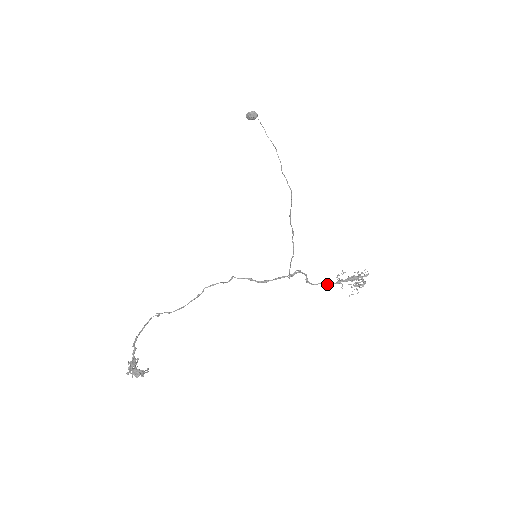
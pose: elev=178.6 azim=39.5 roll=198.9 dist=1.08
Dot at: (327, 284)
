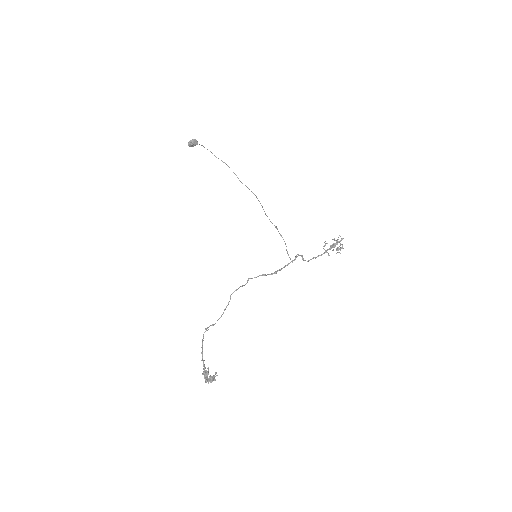
Dot at: occluded
